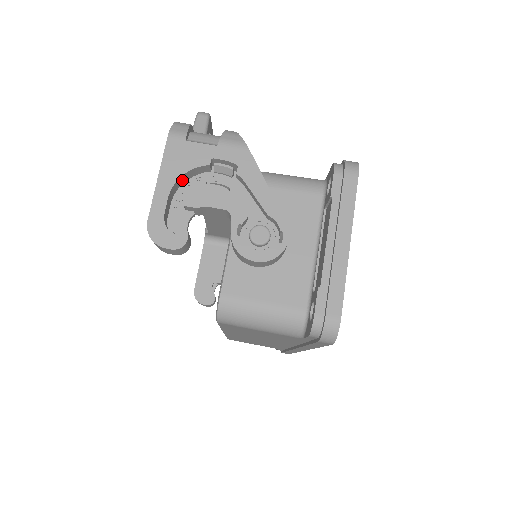
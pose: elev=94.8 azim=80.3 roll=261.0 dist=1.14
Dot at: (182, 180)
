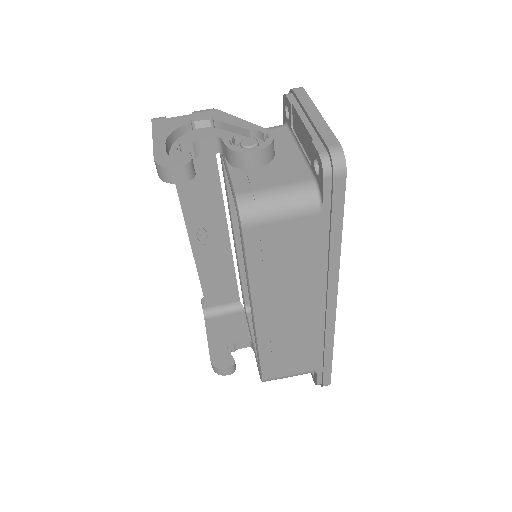
Dot at: (172, 140)
